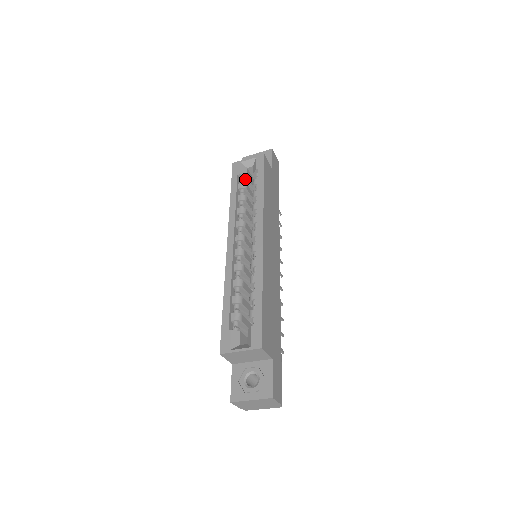
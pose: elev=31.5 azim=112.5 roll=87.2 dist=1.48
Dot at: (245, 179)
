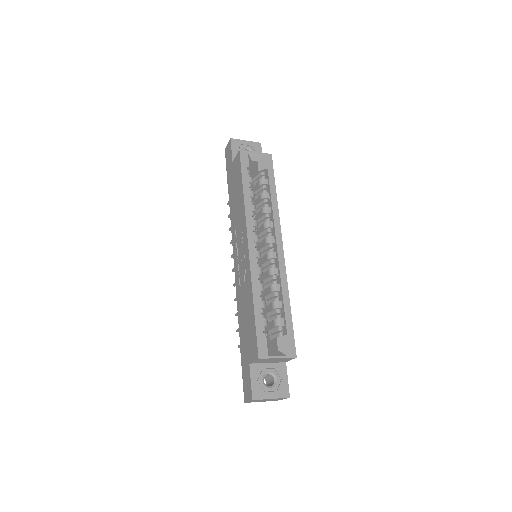
Dot at: (250, 172)
